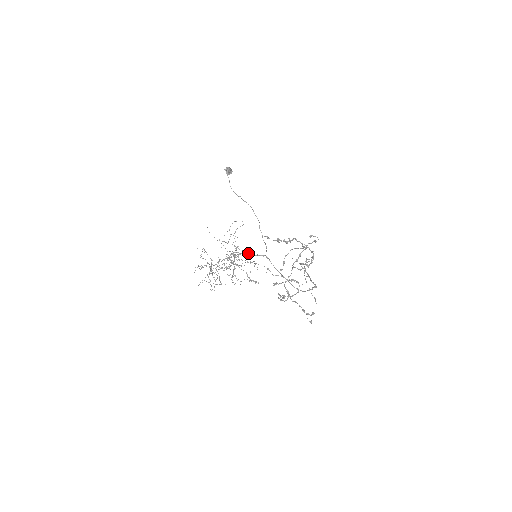
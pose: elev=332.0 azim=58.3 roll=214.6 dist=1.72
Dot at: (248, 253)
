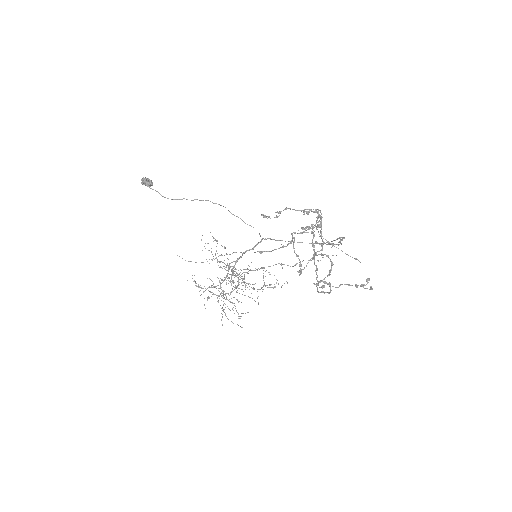
Dot at: (243, 253)
